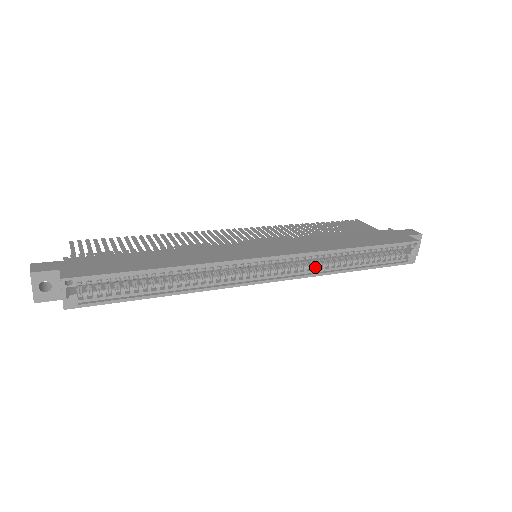
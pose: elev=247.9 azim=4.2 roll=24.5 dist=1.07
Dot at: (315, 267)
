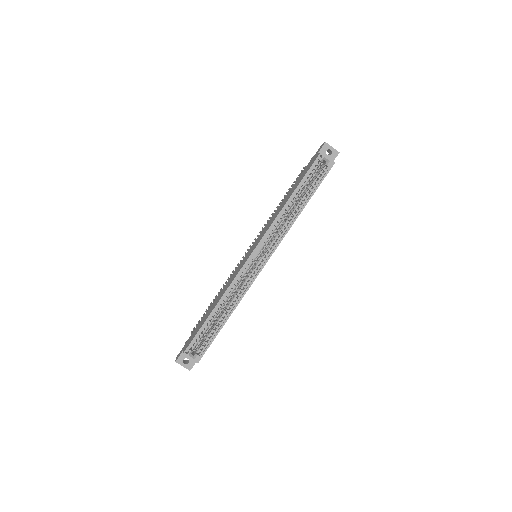
Dot at: (282, 231)
